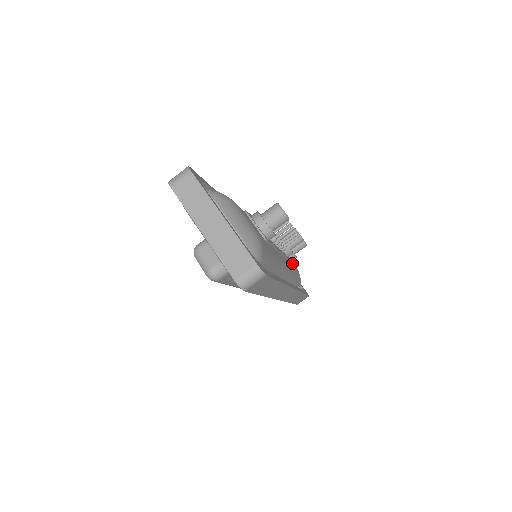
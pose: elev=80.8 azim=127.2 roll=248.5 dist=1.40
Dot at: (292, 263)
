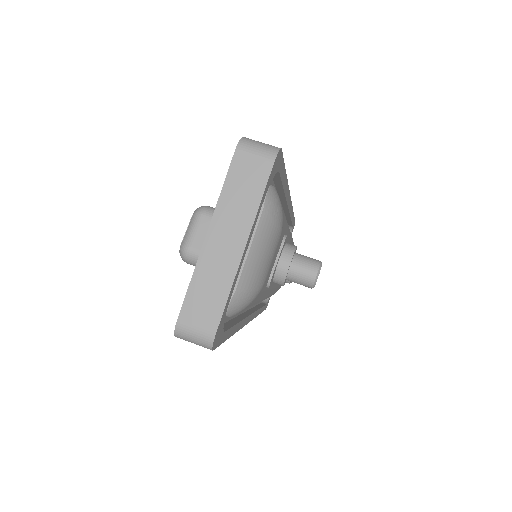
Dot at: occluded
